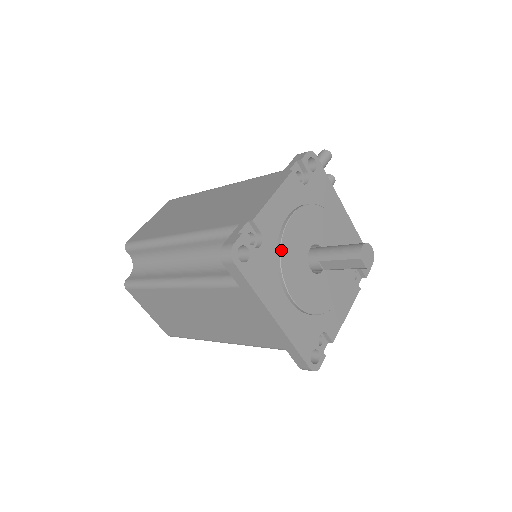
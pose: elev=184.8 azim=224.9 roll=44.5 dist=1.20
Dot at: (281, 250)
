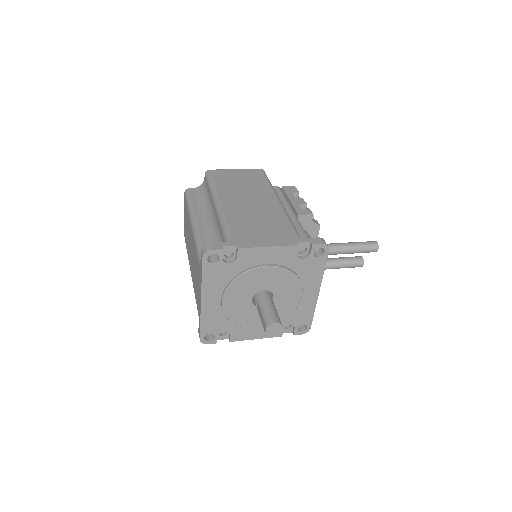
Dot at: (240, 276)
